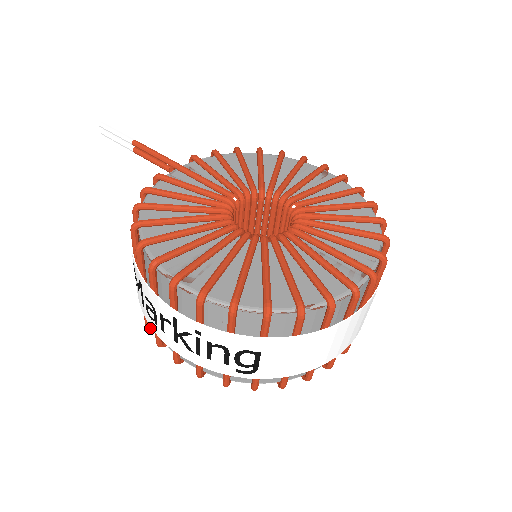
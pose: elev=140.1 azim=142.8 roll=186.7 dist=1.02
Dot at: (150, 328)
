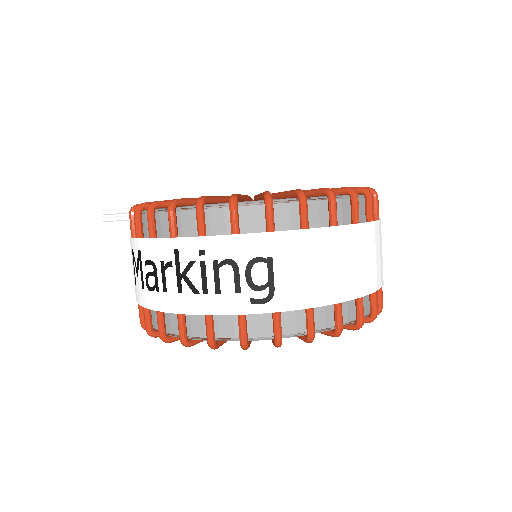
Dot at: (151, 335)
